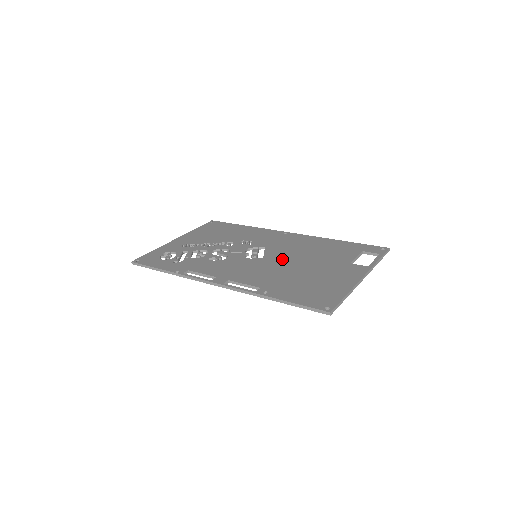
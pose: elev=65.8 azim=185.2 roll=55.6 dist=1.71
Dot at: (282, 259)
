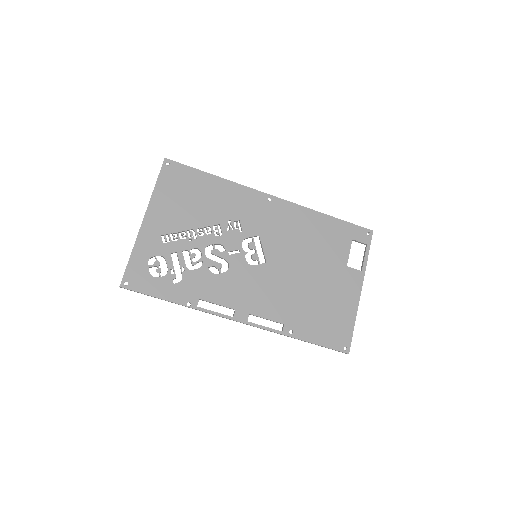
Dot at: (286, 264)
